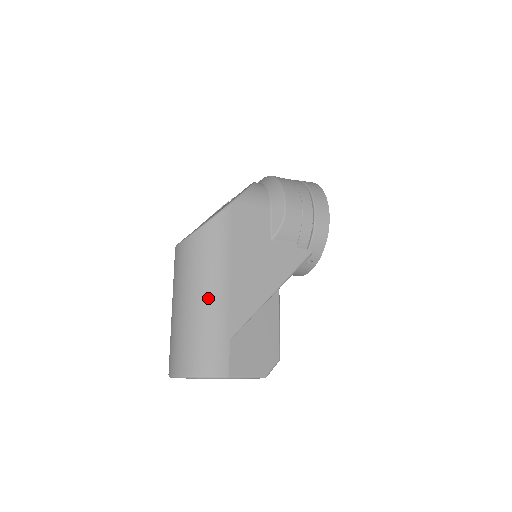
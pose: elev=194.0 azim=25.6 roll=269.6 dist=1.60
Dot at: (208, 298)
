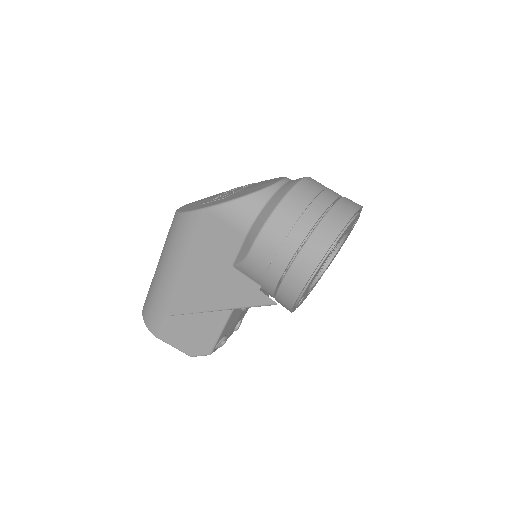
Dot at: (161, 276)
